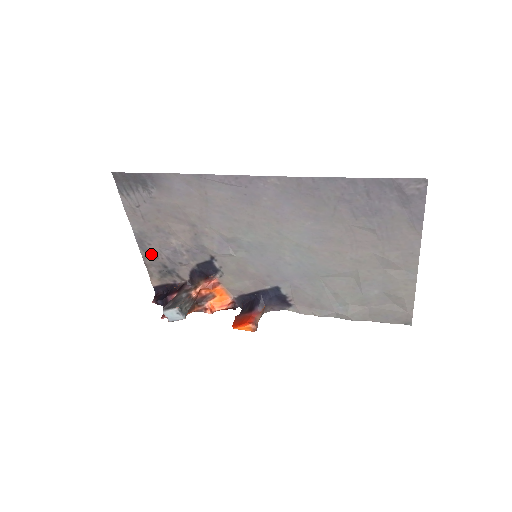
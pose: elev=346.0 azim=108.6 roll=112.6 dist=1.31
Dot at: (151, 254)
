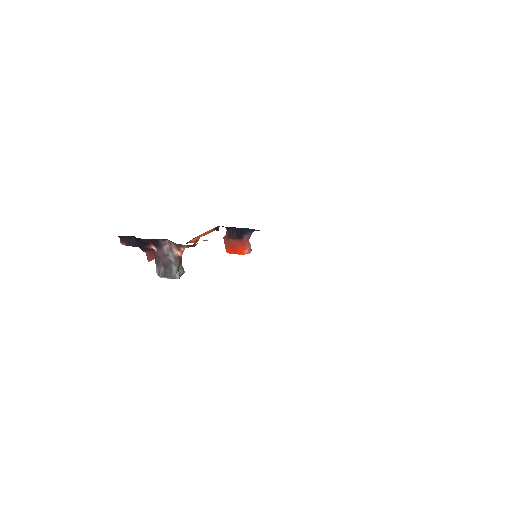
Dot at: occluded
